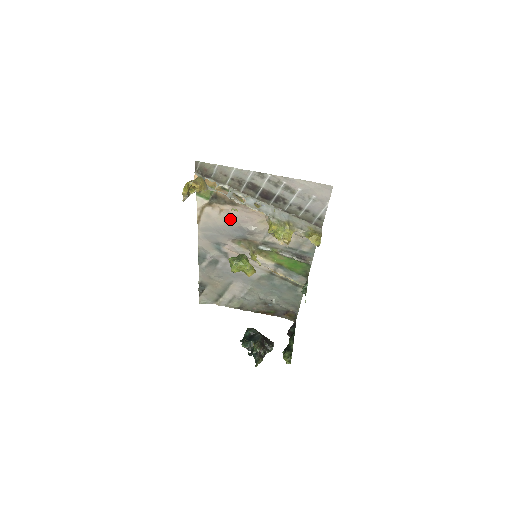
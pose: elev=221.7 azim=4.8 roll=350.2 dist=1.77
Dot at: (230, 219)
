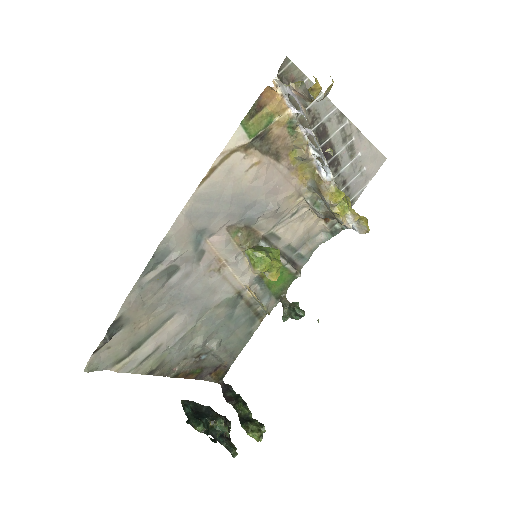
Dot at: (255, 184)
